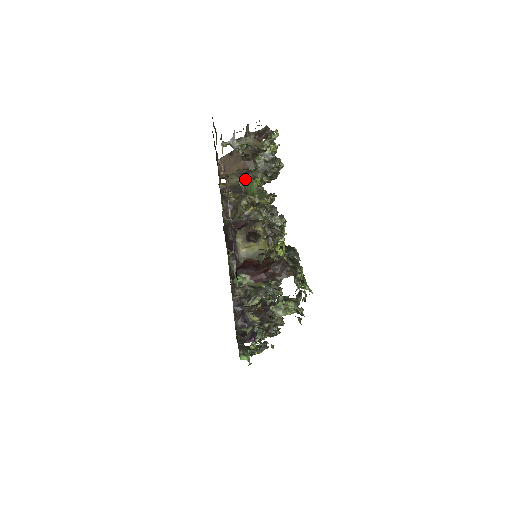
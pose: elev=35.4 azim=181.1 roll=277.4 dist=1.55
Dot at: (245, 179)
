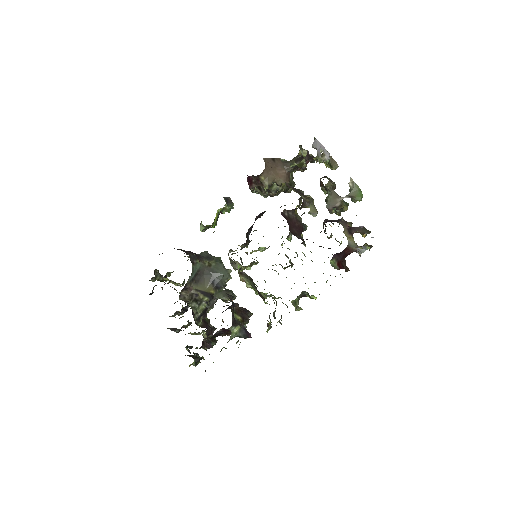
Dot at: (334, 186)
